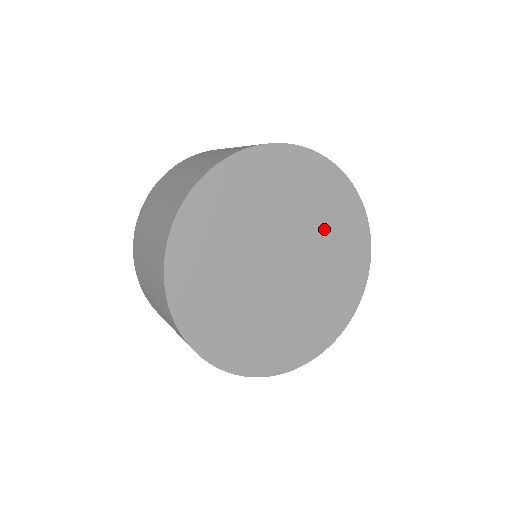
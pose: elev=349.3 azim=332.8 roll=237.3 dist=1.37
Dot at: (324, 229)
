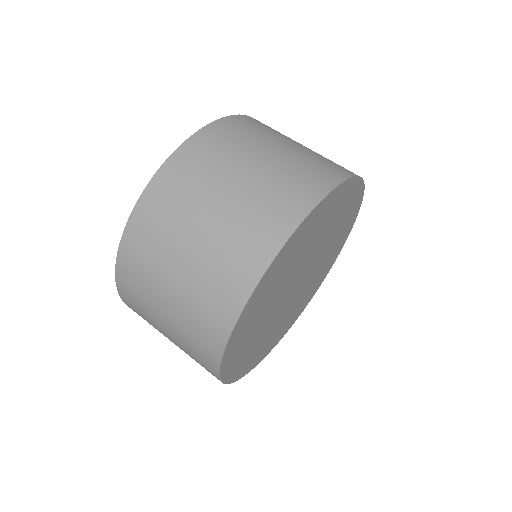
Dot at: (320, 234)
